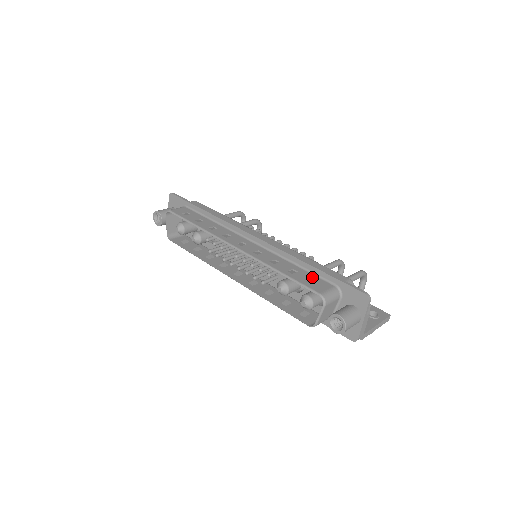
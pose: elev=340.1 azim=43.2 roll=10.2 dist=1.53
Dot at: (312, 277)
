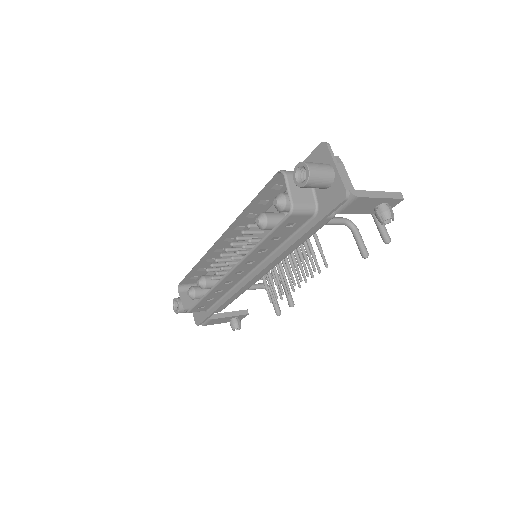
Dot at: occluded
